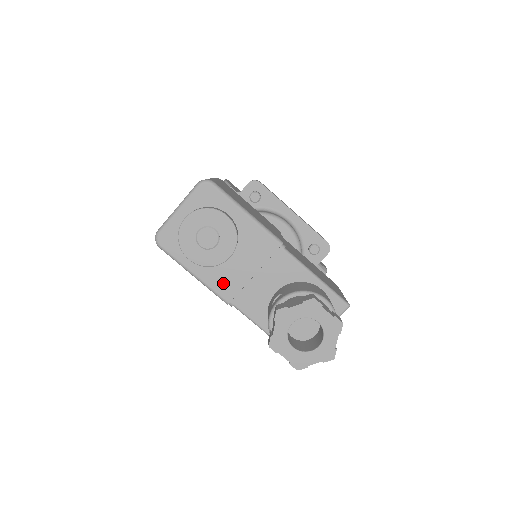
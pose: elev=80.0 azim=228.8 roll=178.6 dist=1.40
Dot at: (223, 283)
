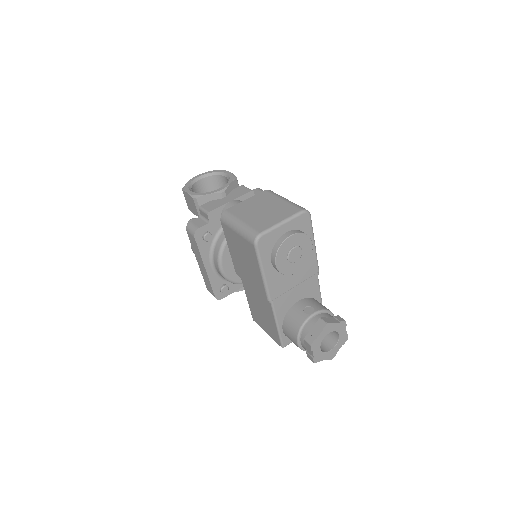
Dot at: (276, 286)
